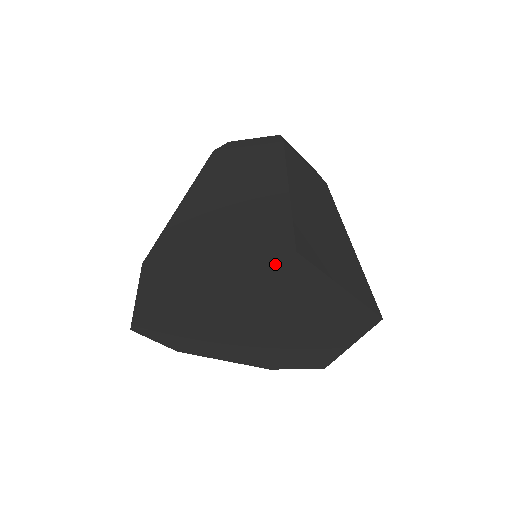
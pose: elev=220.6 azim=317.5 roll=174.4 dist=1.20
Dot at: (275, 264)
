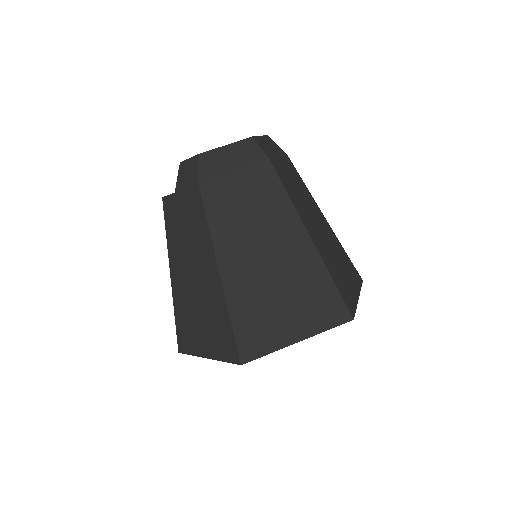
Dot at: occluded
